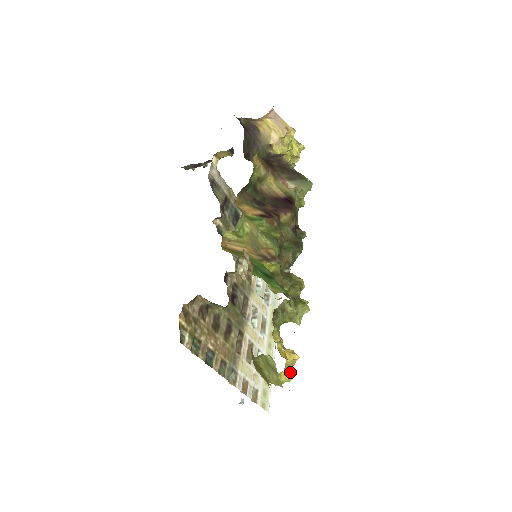
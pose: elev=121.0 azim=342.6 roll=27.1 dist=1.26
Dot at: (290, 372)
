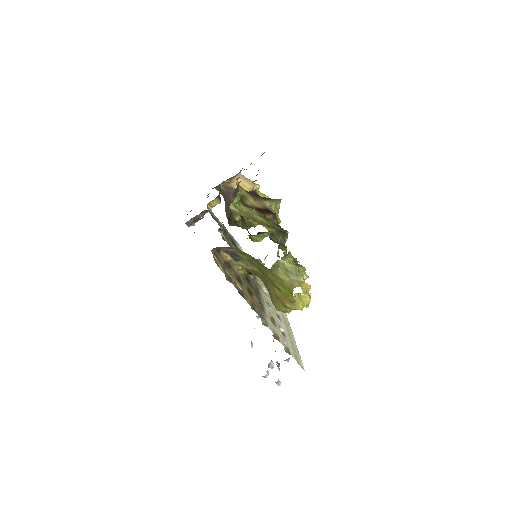
Dot at: occluded
